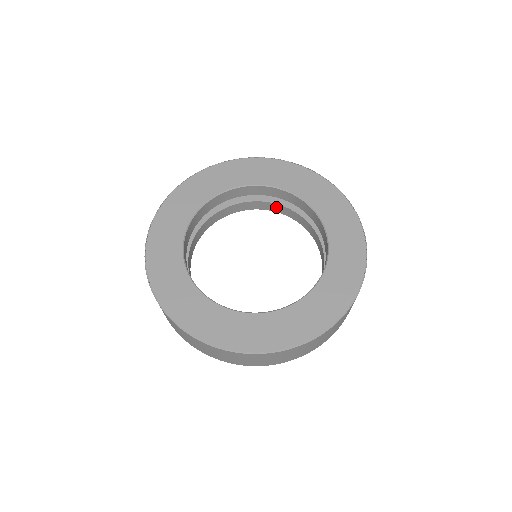
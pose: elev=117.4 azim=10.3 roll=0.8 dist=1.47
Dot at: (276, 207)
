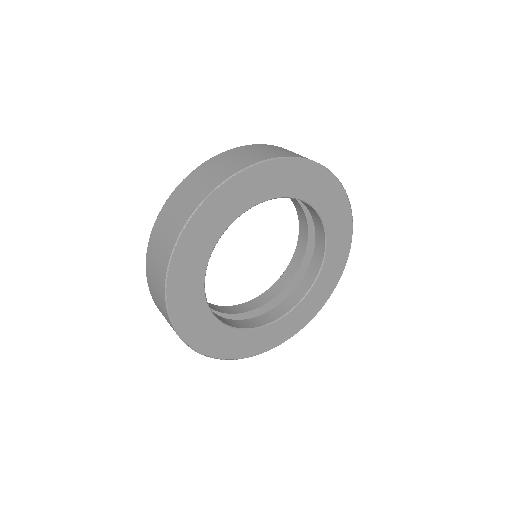
Dot at: (304, 226)
